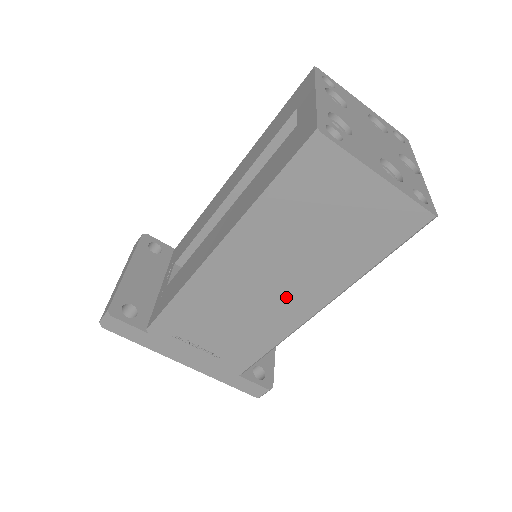
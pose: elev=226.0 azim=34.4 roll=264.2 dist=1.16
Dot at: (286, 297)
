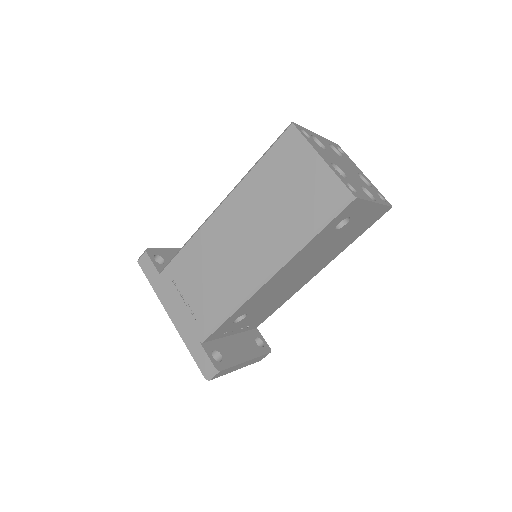
Dot at: (250, 256)
